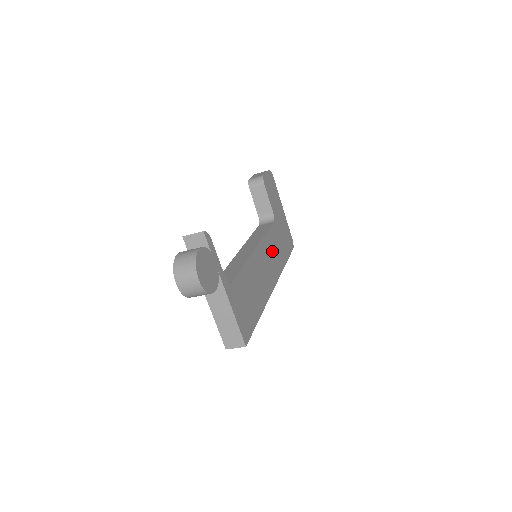
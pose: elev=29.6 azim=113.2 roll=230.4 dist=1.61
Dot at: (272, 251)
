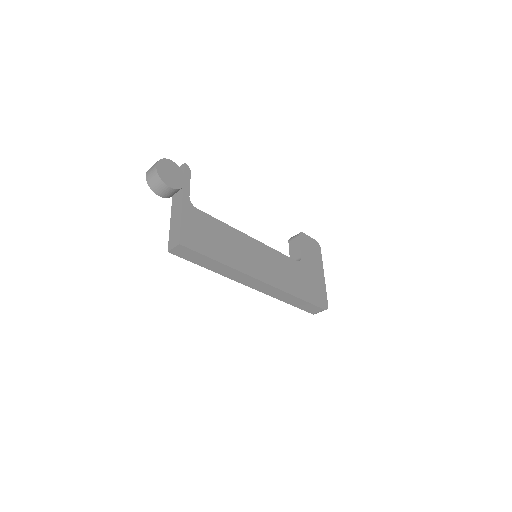
Dot at: (278, 267)
